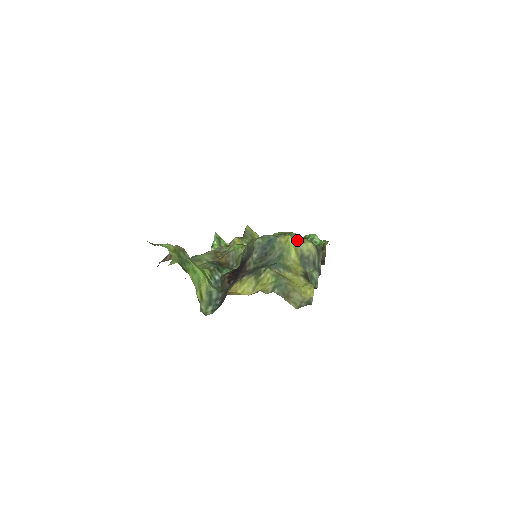
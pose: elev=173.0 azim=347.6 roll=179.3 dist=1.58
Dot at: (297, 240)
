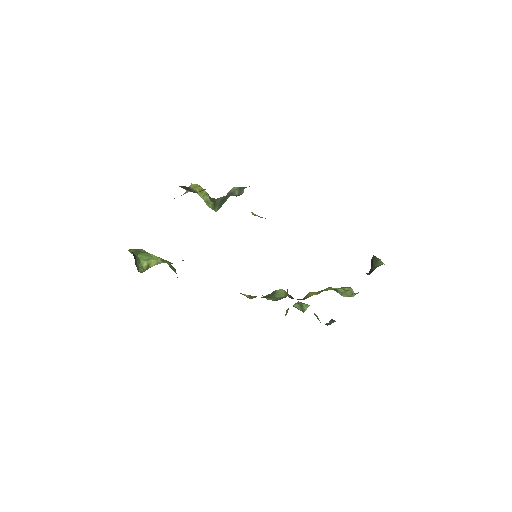
Dot at: occluded
